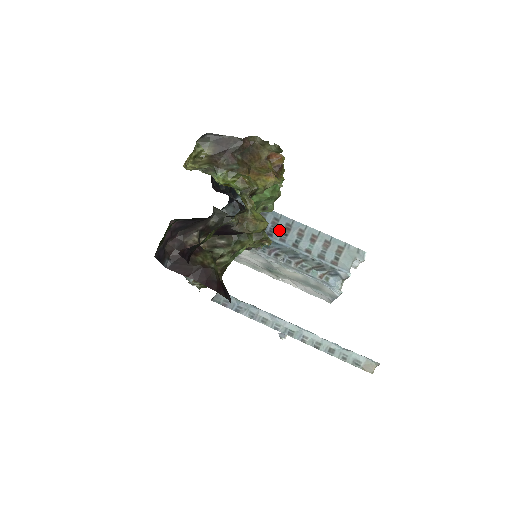
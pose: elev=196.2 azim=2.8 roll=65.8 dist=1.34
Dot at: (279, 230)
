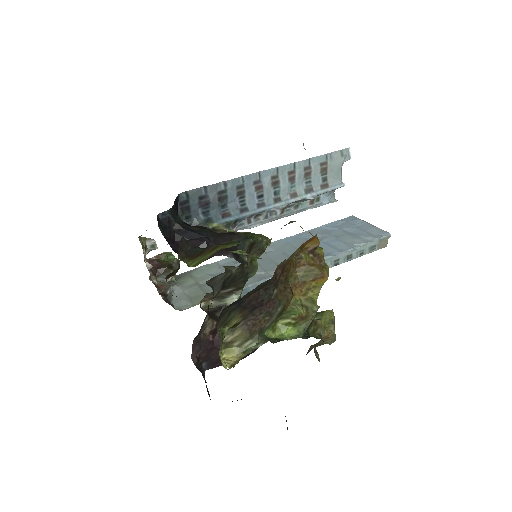
Dot at: (251, 197)
